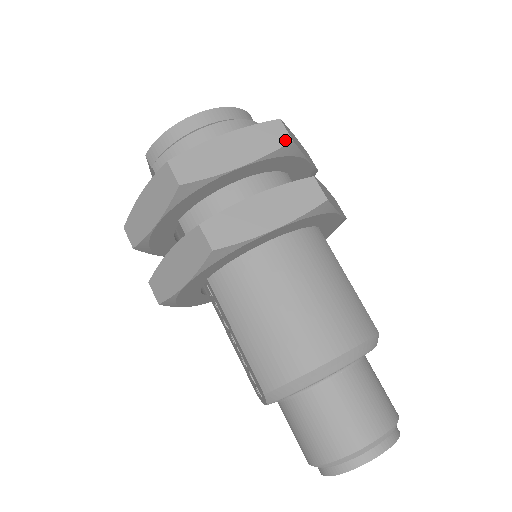
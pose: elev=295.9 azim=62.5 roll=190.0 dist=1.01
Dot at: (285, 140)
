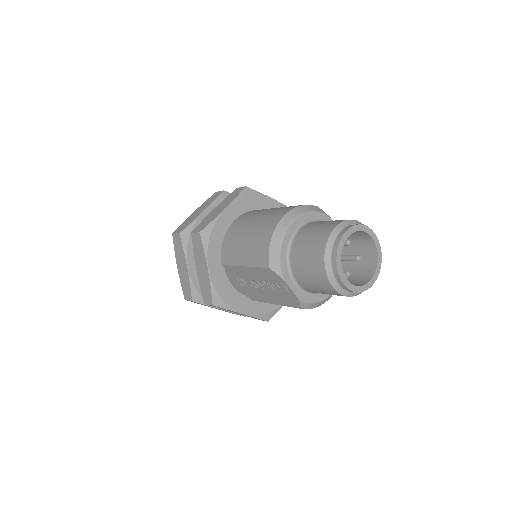
Dot at: (220, 193)
